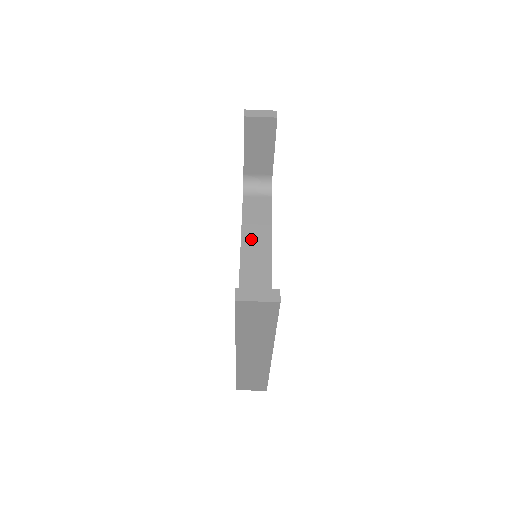
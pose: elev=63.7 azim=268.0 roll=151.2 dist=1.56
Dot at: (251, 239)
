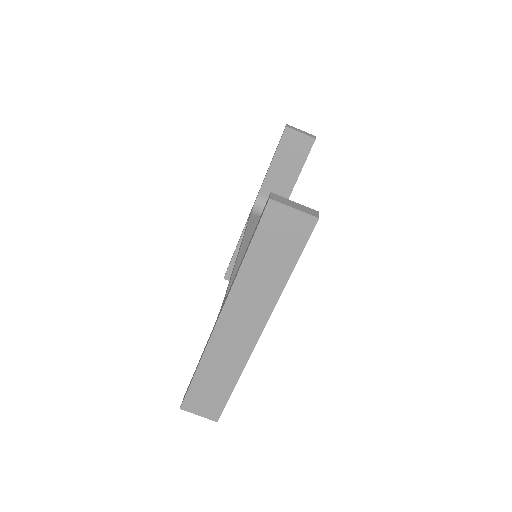
Dot at: occluded
